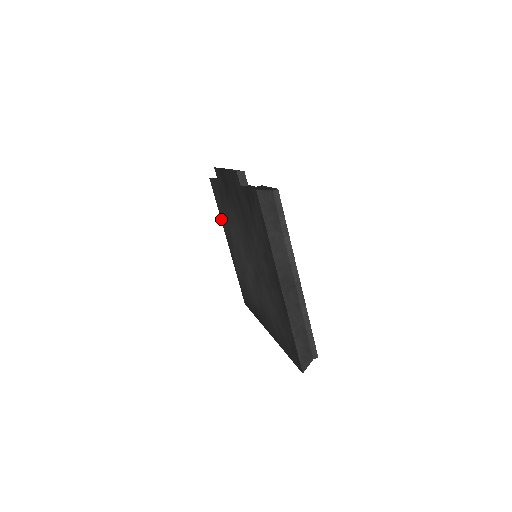
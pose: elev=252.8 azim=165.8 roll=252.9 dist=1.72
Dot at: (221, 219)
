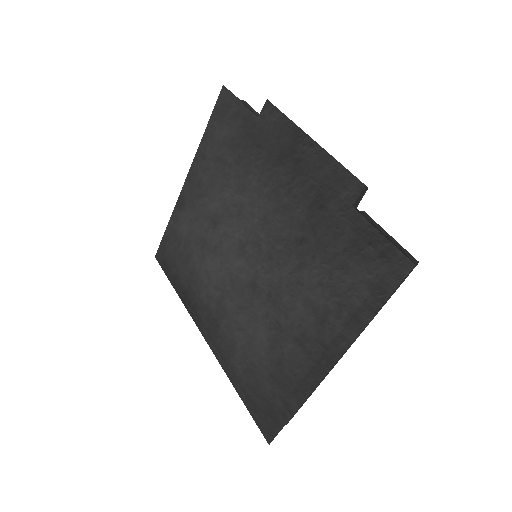
Dot at: (200, 148)
